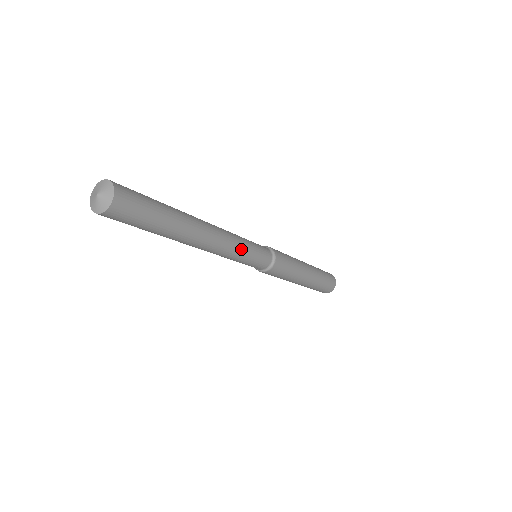
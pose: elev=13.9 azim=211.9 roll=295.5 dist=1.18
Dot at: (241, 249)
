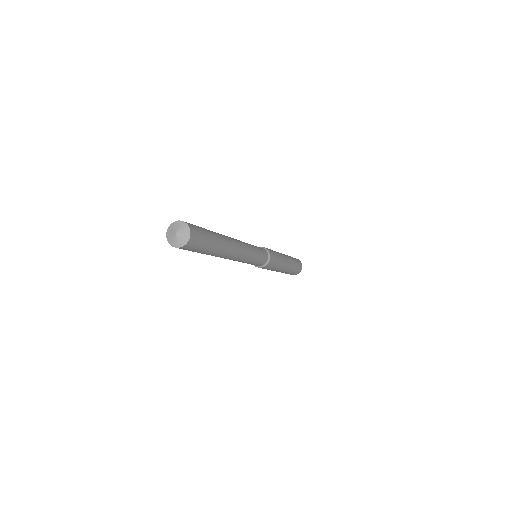
Dot at: (248, 260)
